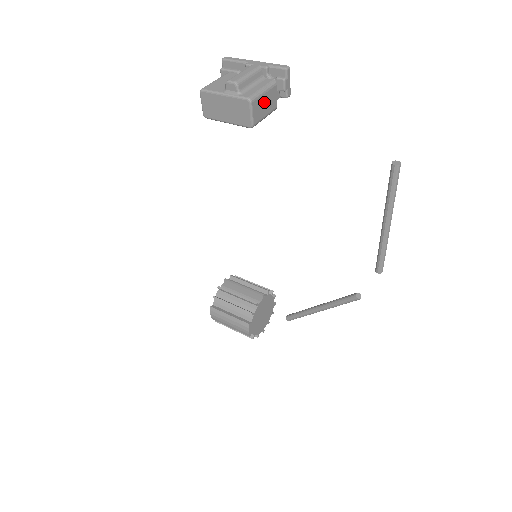
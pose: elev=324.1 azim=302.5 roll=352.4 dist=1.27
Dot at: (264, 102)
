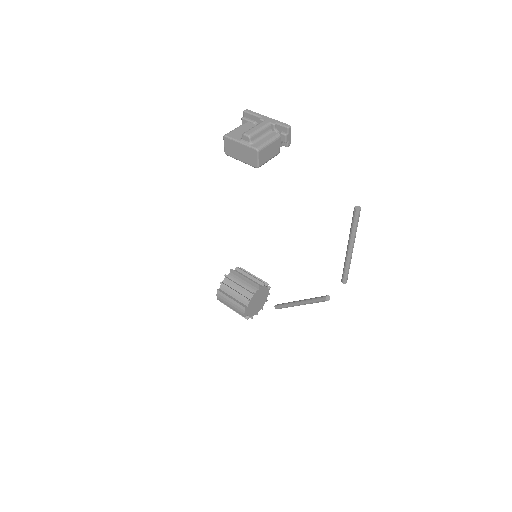
Dot at: (269, 150)
